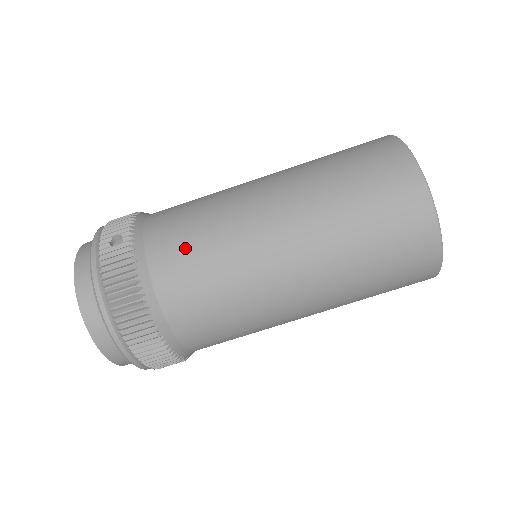
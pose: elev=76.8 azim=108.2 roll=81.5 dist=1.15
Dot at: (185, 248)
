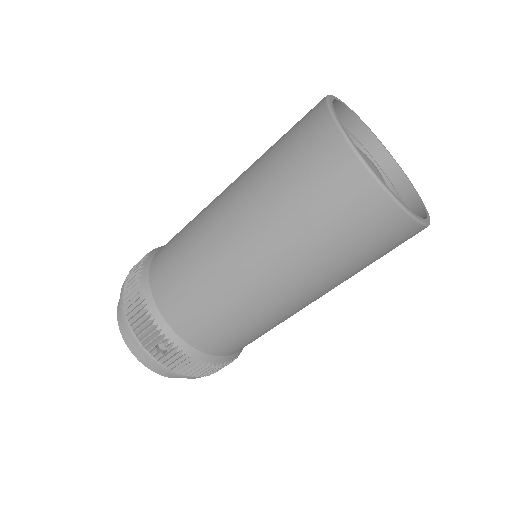
Dot at: (220, 333)
